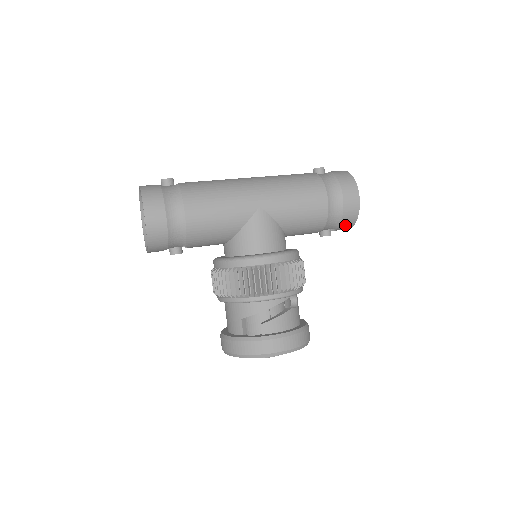
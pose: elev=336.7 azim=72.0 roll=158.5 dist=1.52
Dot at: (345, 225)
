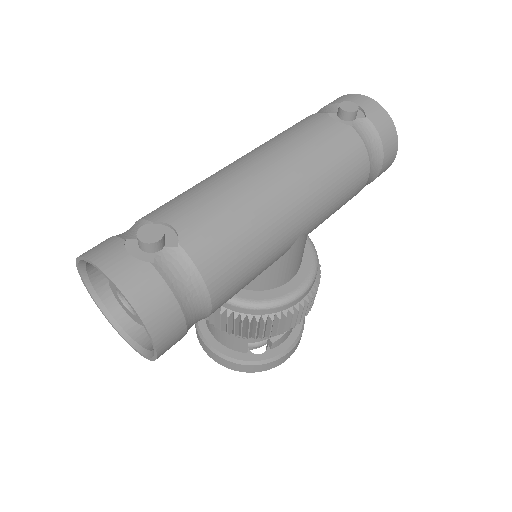
Dot at: occluded
